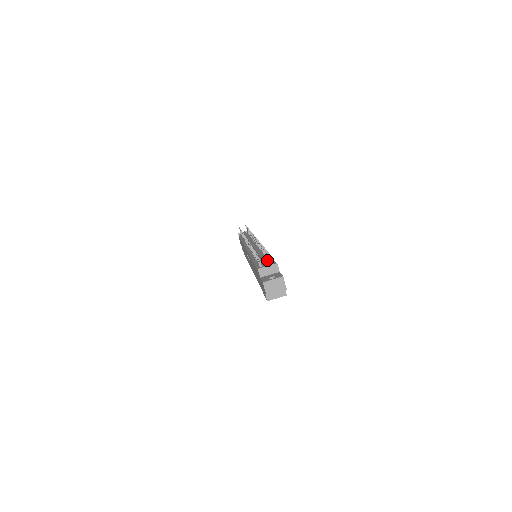
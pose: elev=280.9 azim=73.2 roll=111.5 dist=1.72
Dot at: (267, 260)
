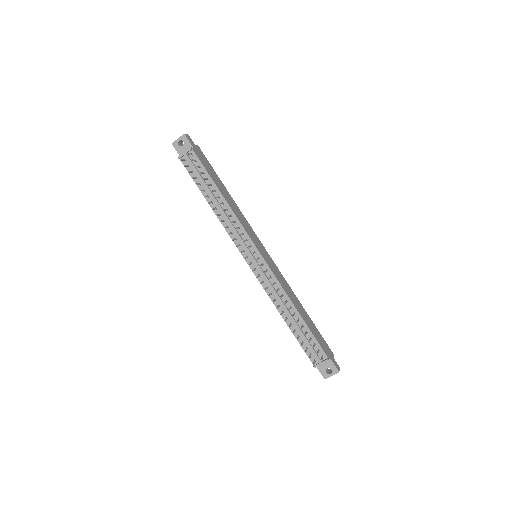
Dot at: (307, 335)
